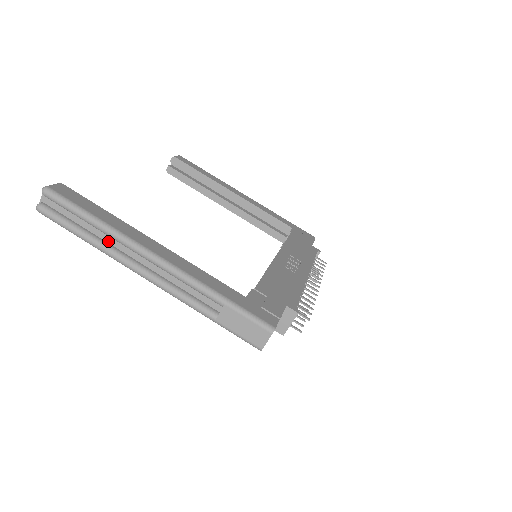
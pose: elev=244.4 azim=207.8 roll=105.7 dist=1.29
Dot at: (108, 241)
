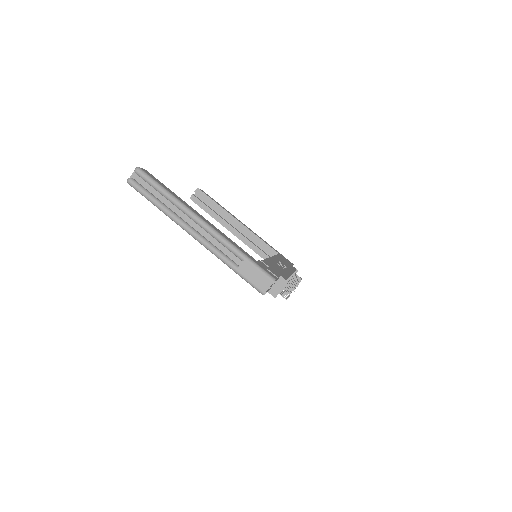
Dot at: (172, 209)
